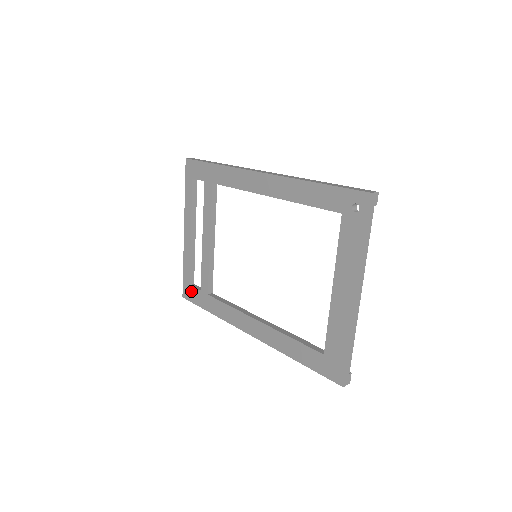
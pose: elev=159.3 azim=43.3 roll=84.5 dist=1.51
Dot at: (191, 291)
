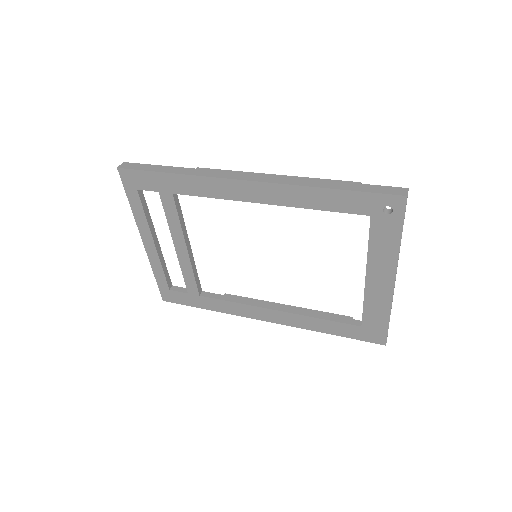
Dot at: (174, 295)
